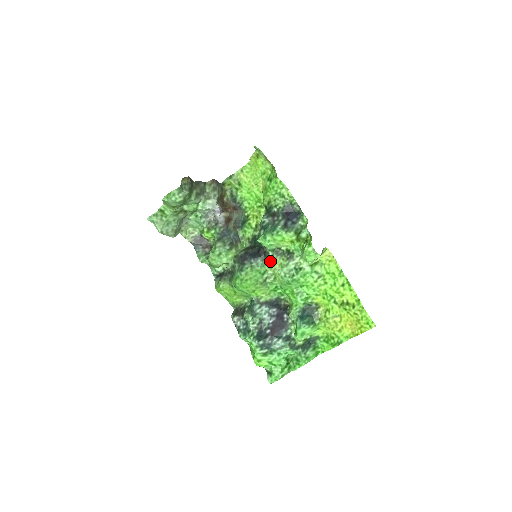
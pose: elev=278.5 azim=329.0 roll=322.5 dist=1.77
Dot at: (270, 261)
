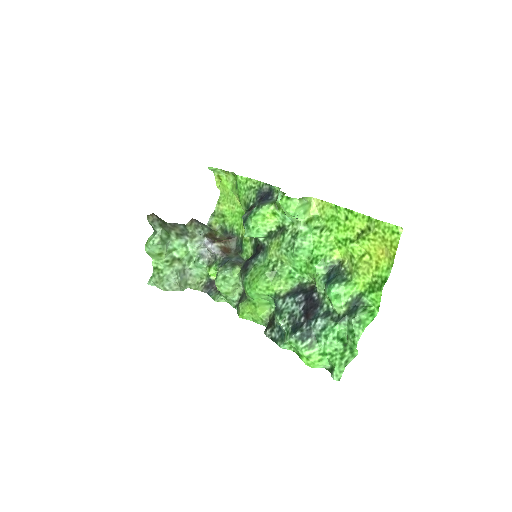
Dot at: (268, 249)
